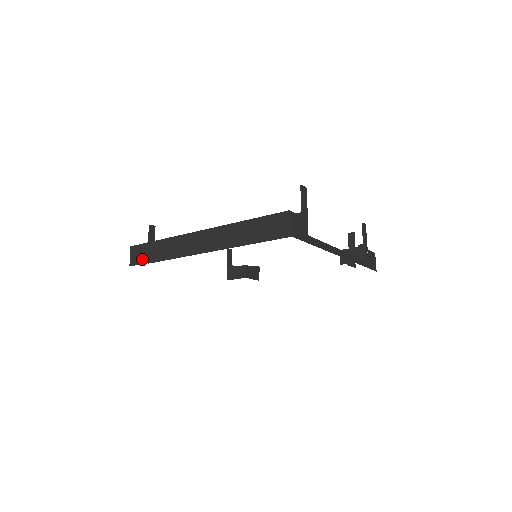
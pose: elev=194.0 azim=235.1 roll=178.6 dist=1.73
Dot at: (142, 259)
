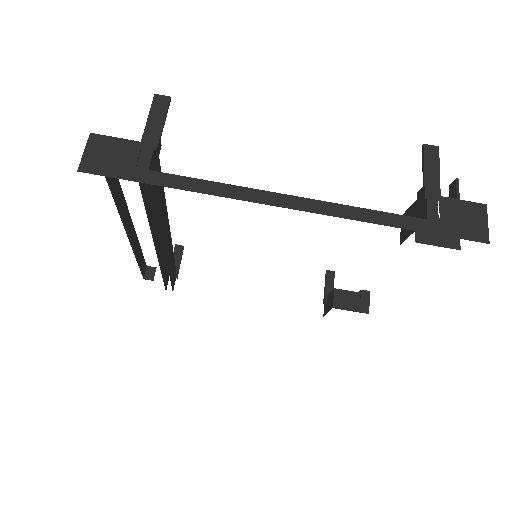
Dot at: occluded
